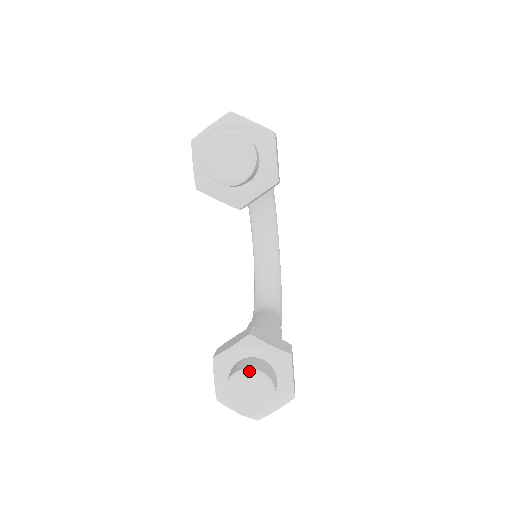
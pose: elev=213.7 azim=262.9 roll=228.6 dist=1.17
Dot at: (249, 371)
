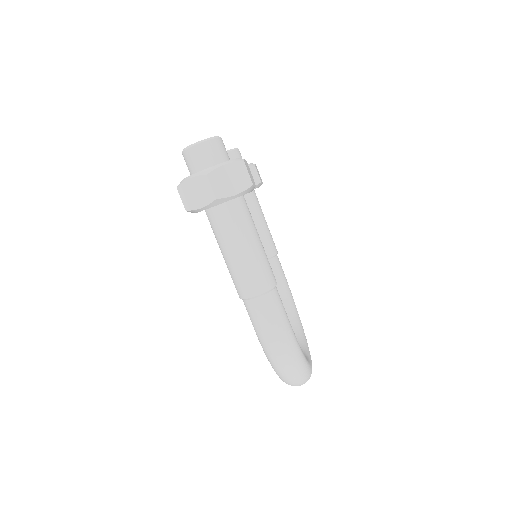
Dot at: occluded
